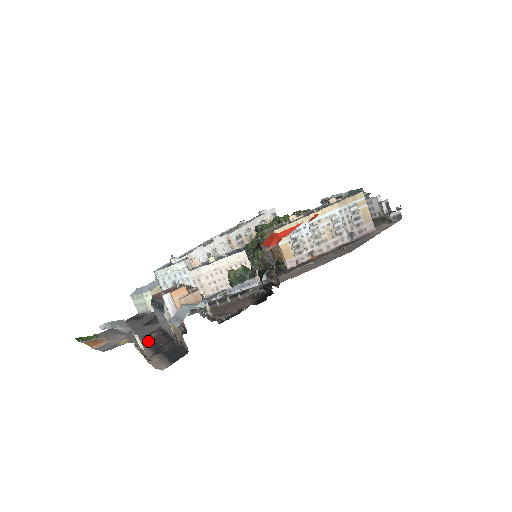
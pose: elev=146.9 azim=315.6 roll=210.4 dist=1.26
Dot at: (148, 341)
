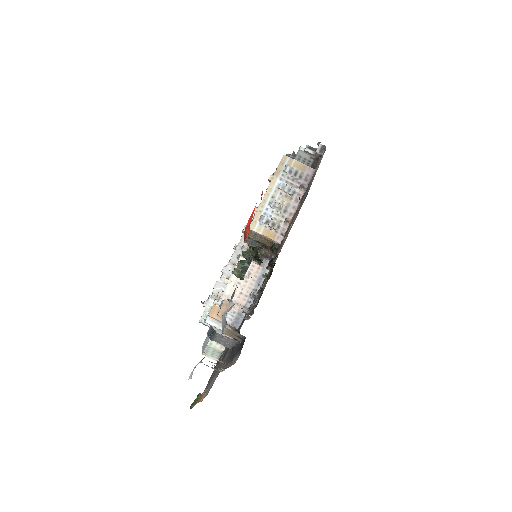
Dot at: (227, 362)
